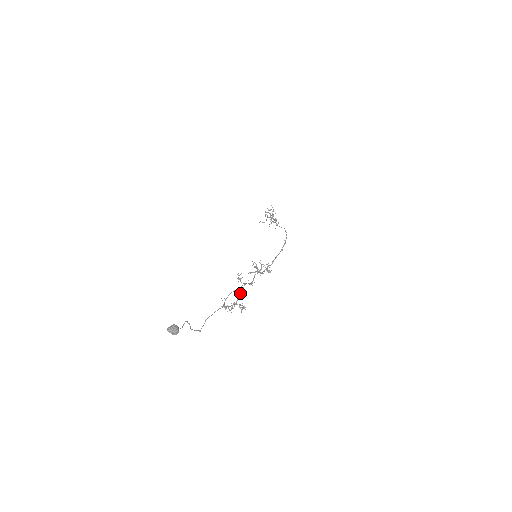
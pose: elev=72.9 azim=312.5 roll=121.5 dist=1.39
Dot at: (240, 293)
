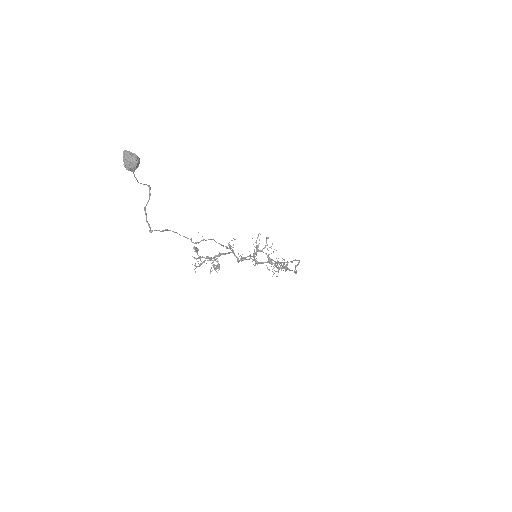
Dot at: occluded
